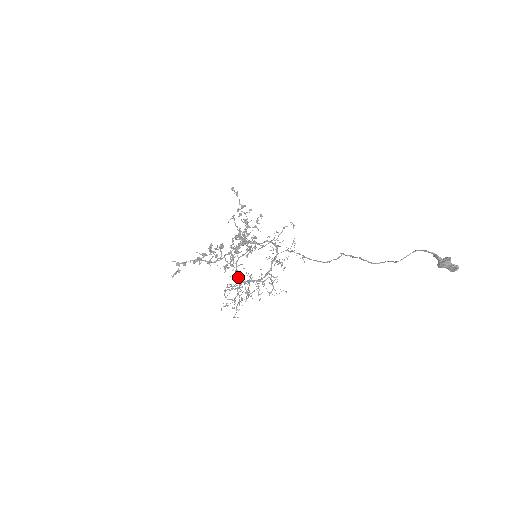
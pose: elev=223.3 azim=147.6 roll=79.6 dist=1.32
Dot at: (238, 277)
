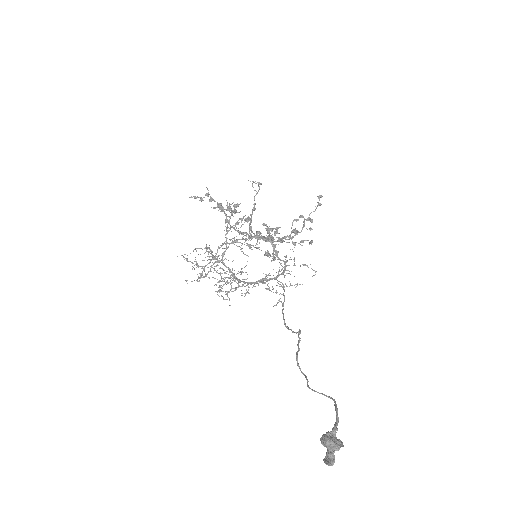
Dot at: (218, 248)
